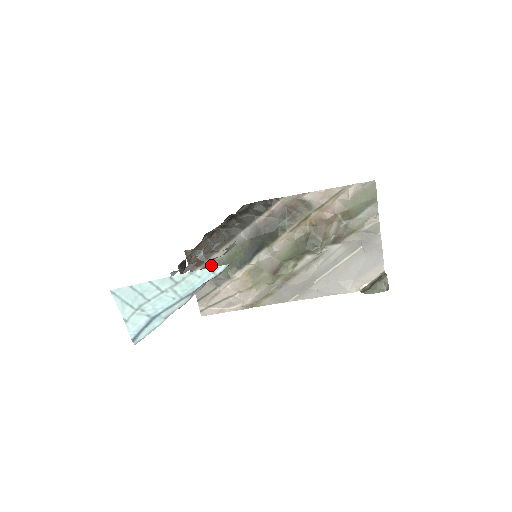
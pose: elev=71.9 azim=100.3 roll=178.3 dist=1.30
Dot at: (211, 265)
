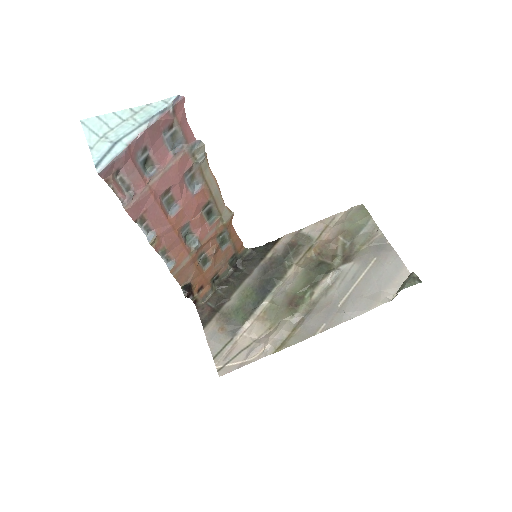
Dot at: (224, 314)
